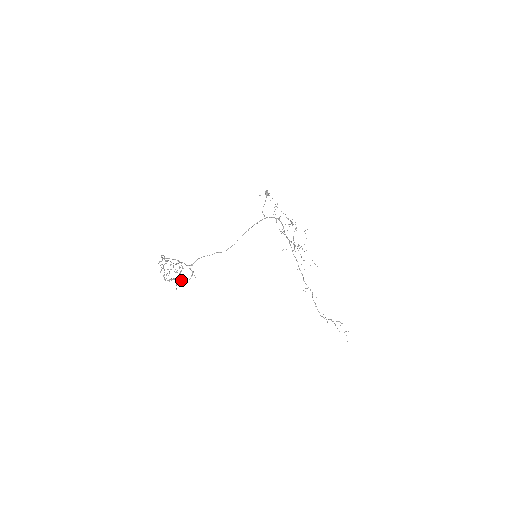
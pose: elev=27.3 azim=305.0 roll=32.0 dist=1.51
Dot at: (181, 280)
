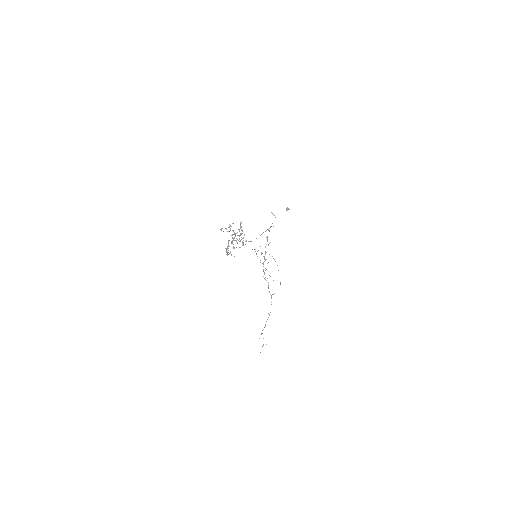
Dot at: occluded
